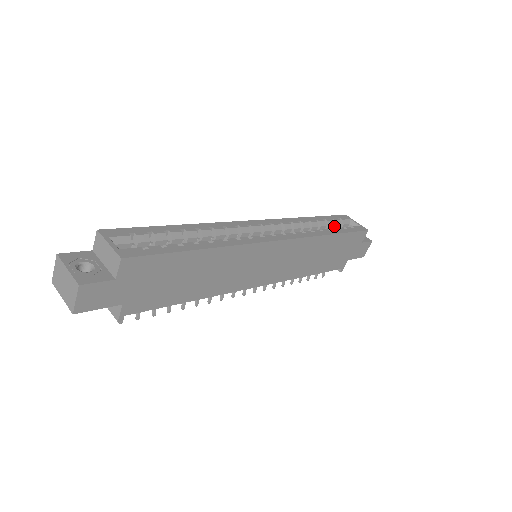
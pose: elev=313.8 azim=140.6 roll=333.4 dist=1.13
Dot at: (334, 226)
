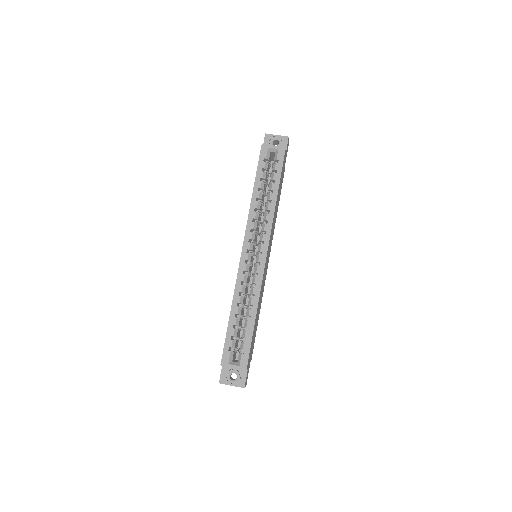
Dot at: (266, 170)
